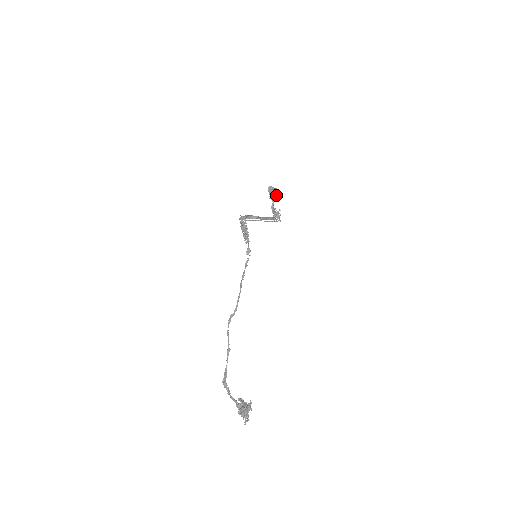
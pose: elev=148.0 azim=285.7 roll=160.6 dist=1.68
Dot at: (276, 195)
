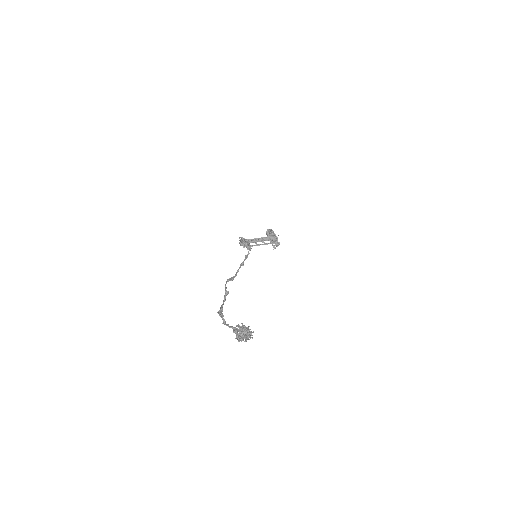
Dot at: occluded
